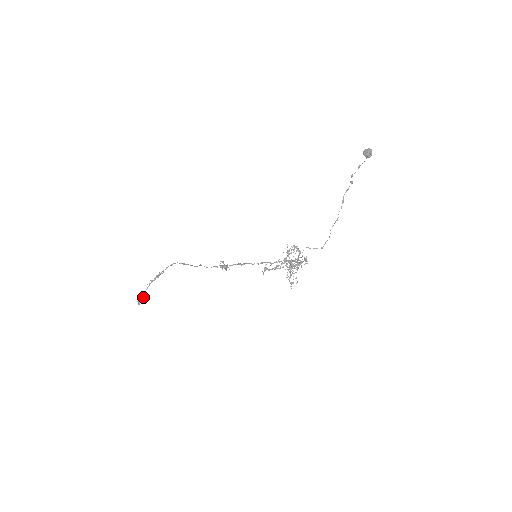
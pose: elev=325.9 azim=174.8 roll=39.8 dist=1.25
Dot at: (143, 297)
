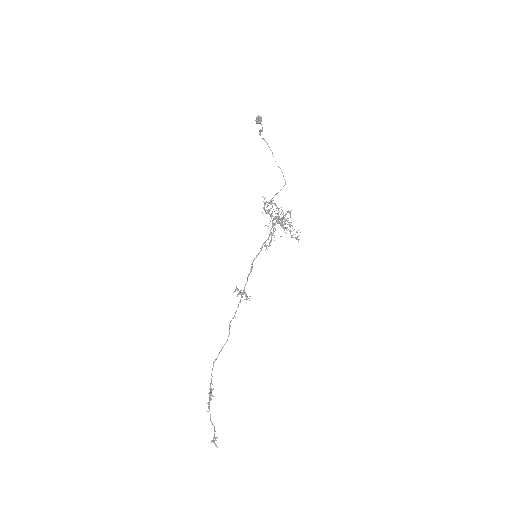
Dot at: occluded
